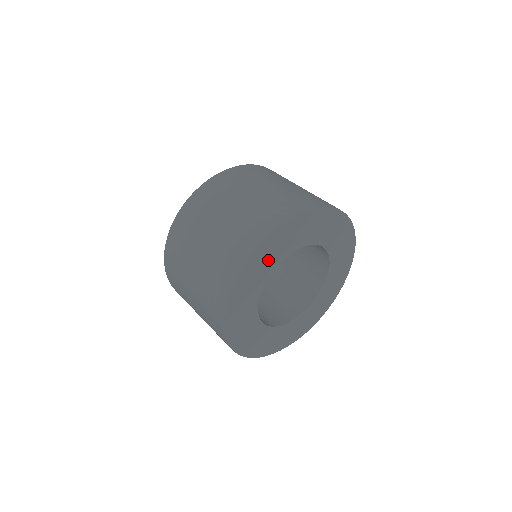
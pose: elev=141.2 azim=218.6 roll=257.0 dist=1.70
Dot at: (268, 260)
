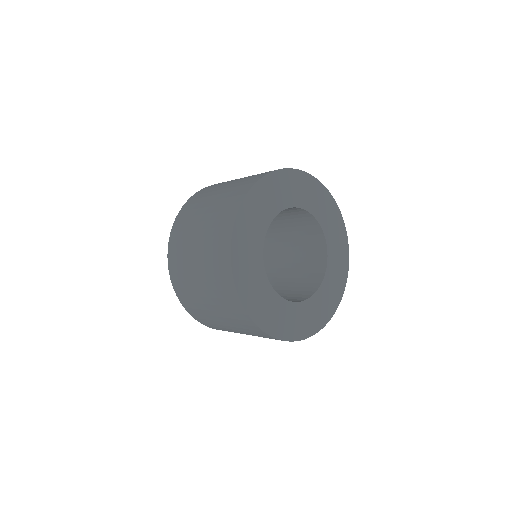
Dot at: (293, 191)
